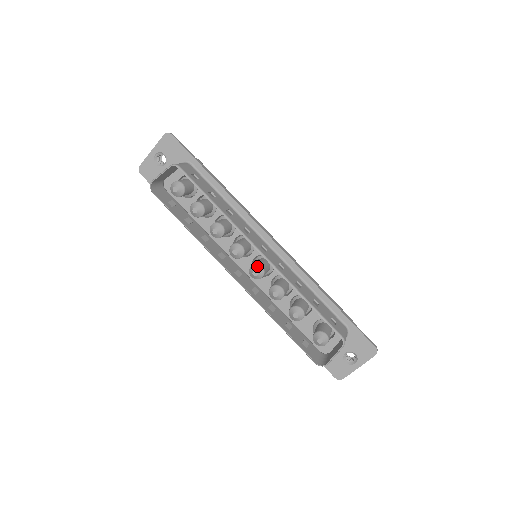
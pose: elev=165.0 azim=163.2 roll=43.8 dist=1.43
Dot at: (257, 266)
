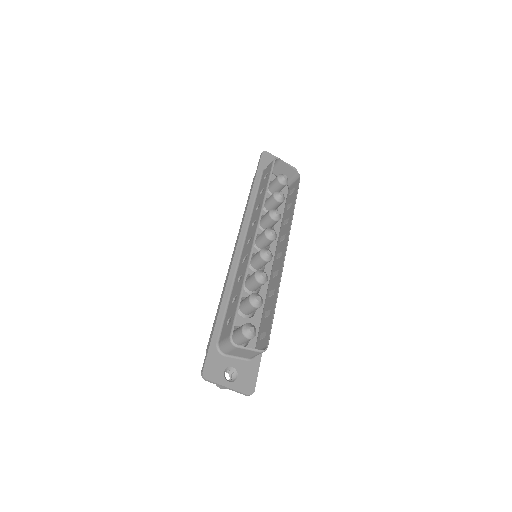
Dot at: occluded
